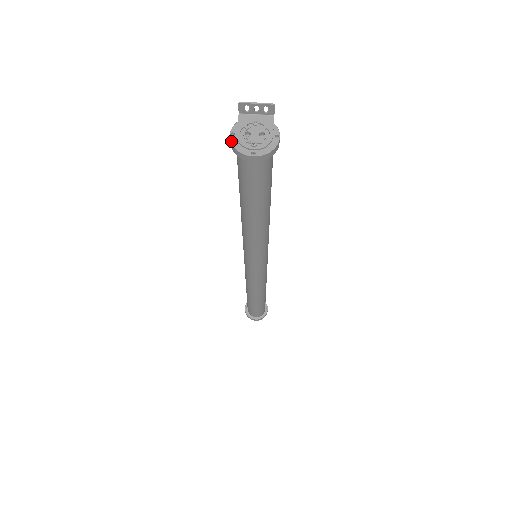
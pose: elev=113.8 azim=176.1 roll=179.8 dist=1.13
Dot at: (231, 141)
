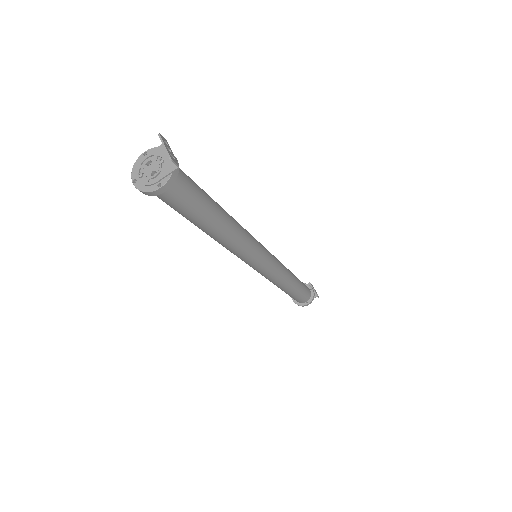
Dot at: (138, 157)
